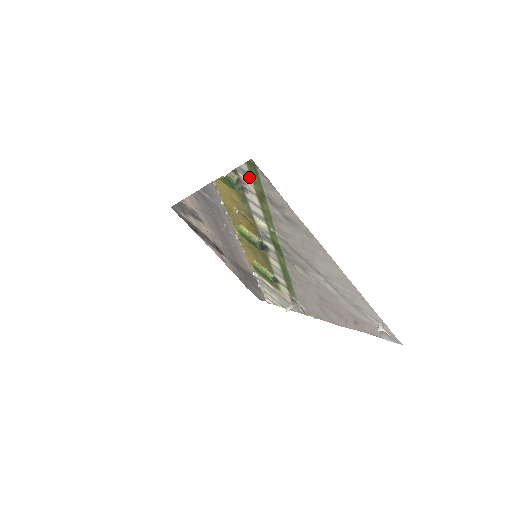
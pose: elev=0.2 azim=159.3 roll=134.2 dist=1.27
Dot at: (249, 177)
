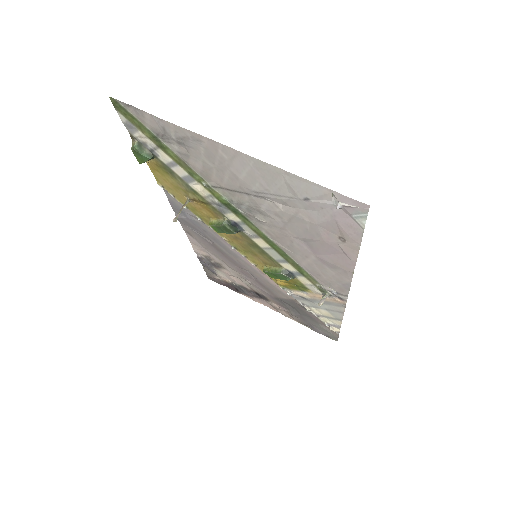
Dot at: (134, 127)
